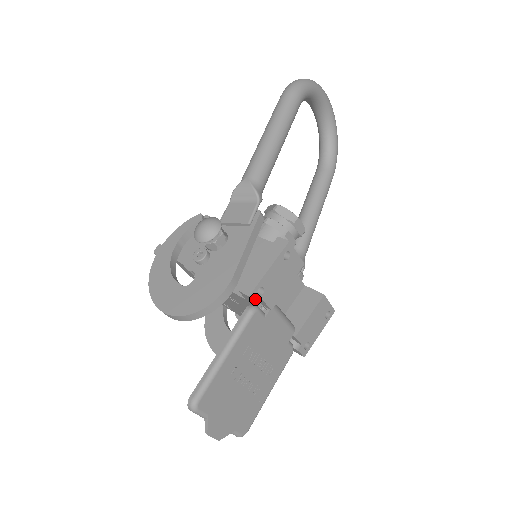
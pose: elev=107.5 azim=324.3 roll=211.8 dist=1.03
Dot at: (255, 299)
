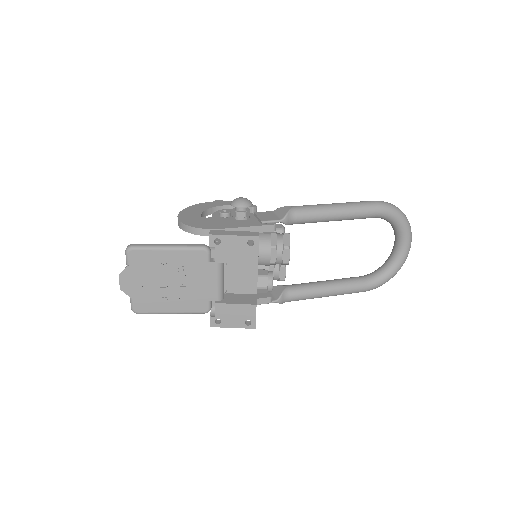
Dot at: (211, 241)
